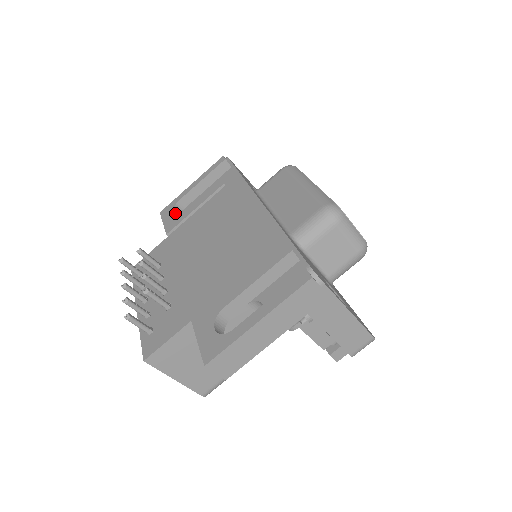
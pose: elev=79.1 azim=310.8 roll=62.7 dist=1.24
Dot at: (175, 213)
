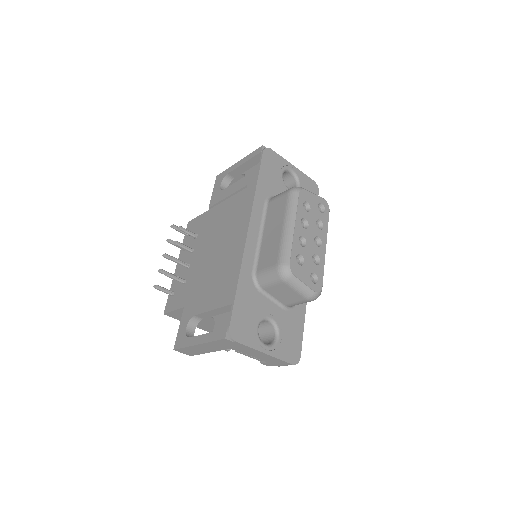
Dot at: (220, 188)
